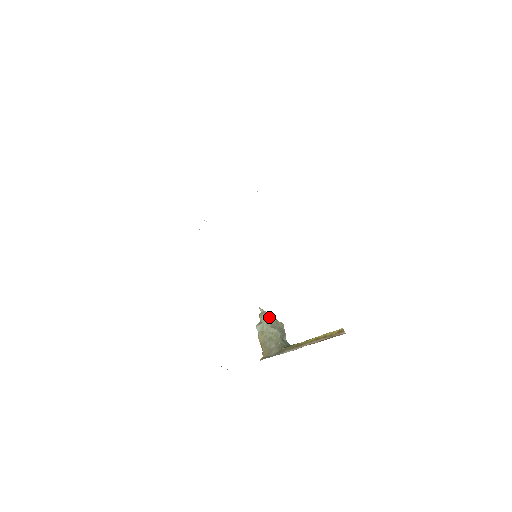
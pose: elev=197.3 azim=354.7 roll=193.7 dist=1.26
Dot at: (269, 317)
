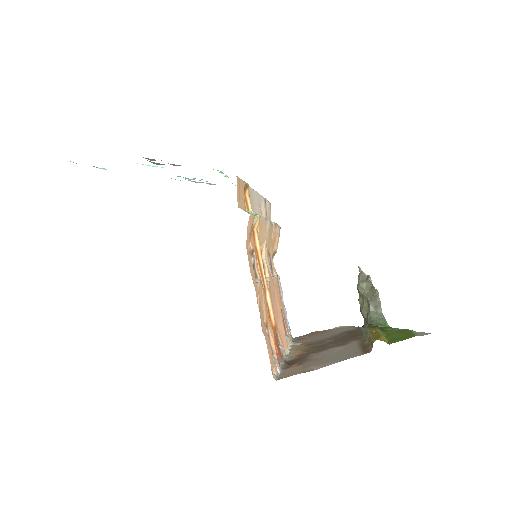
Dot at: (364, 281)
